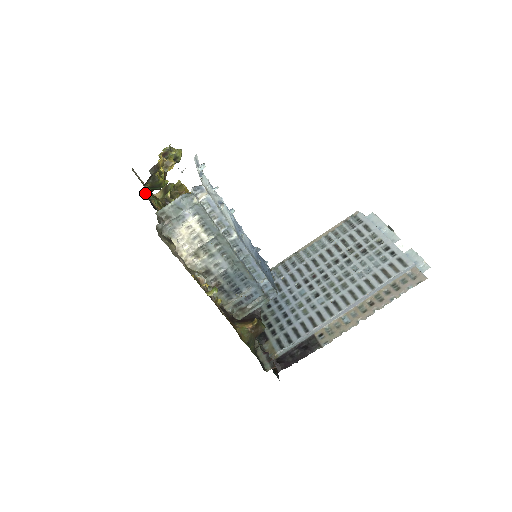
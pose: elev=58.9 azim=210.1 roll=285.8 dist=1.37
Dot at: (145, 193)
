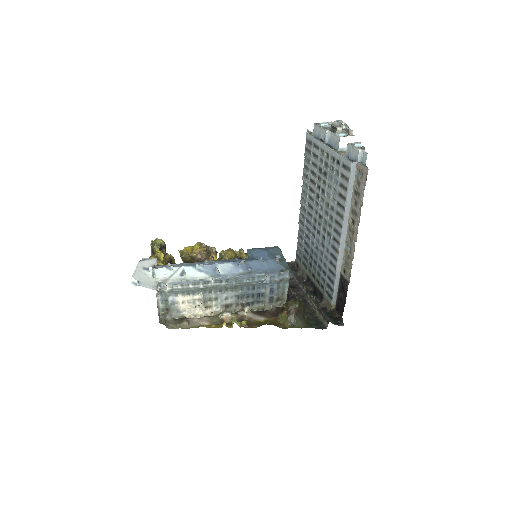
Dot at: occluded
